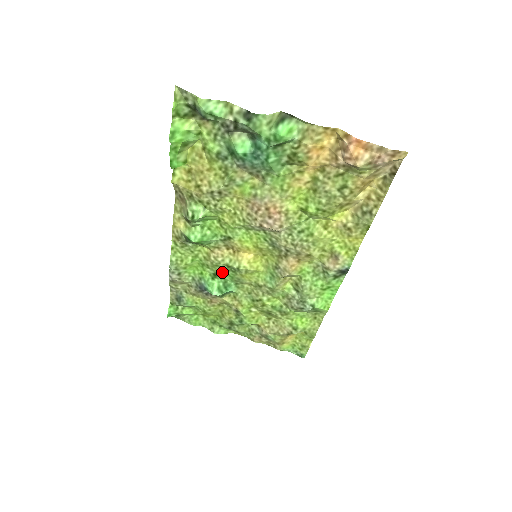
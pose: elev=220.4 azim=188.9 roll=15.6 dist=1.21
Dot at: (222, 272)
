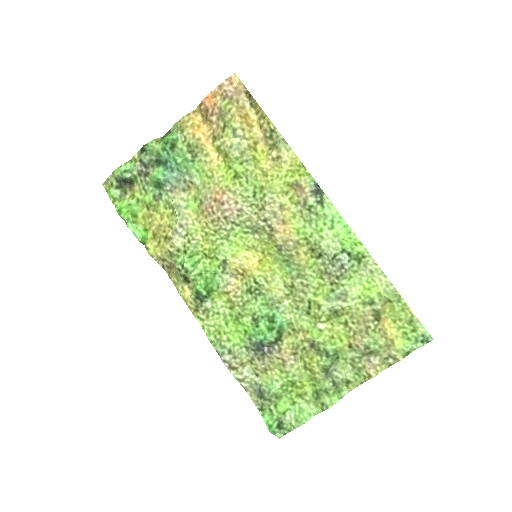
Dot at: (255, 308)
